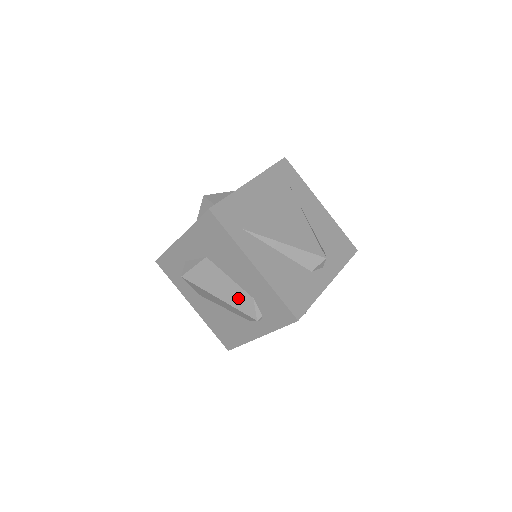
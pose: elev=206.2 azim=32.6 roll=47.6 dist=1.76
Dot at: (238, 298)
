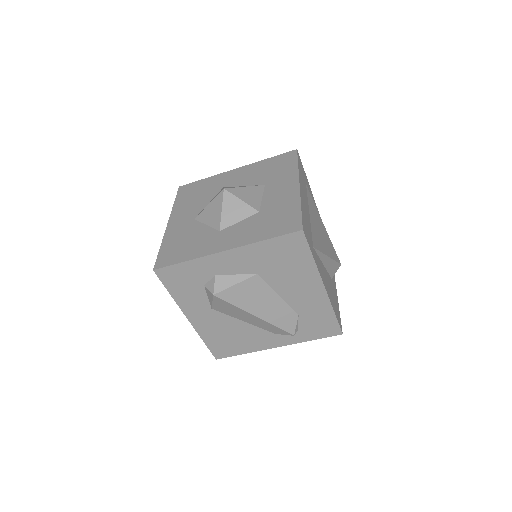
Dot at: (281, 315)
